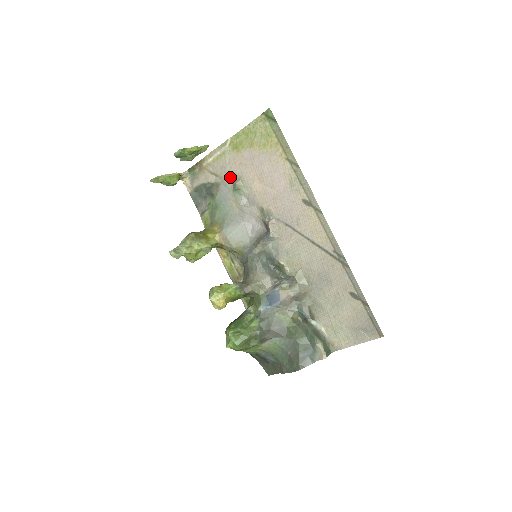
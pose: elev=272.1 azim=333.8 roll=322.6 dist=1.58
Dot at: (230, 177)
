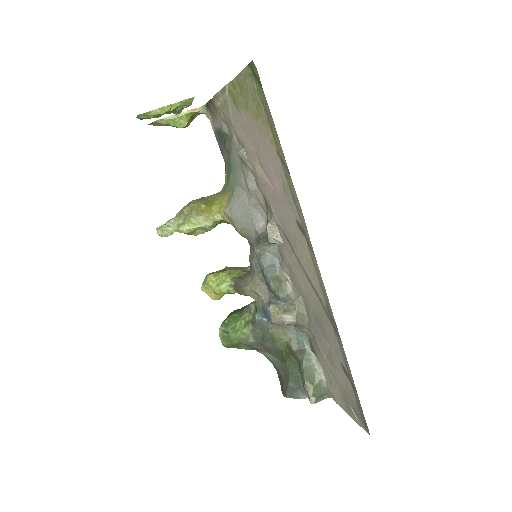
Dot at: (237, 138)
